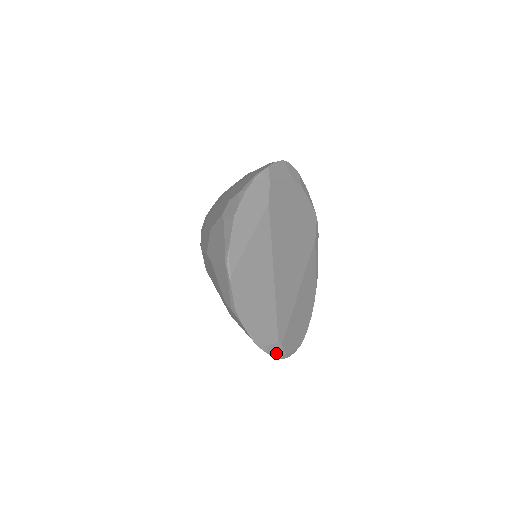
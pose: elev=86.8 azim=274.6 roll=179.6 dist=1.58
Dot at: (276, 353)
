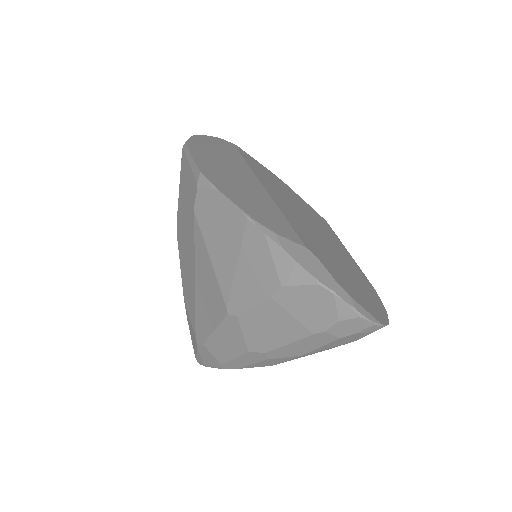
Dot at: (311, 268)
